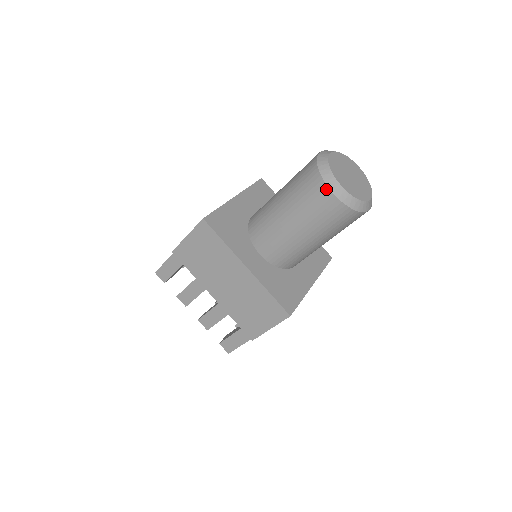
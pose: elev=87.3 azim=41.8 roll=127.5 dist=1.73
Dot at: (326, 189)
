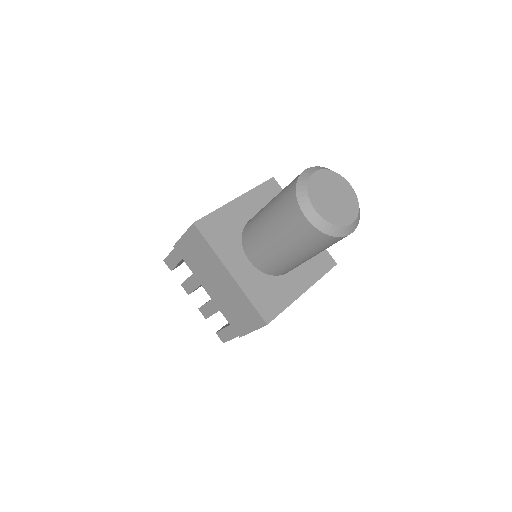
Dot at: (300, 212)
